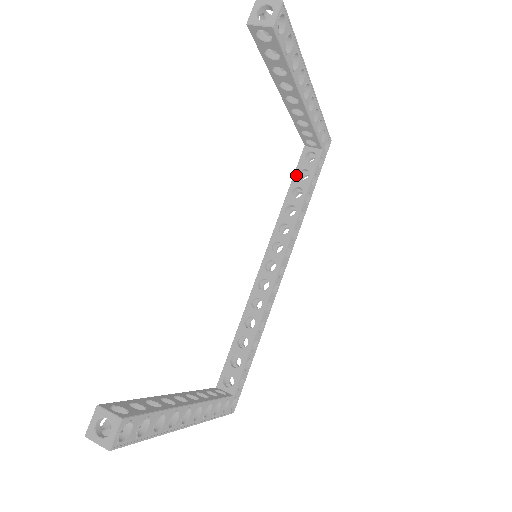
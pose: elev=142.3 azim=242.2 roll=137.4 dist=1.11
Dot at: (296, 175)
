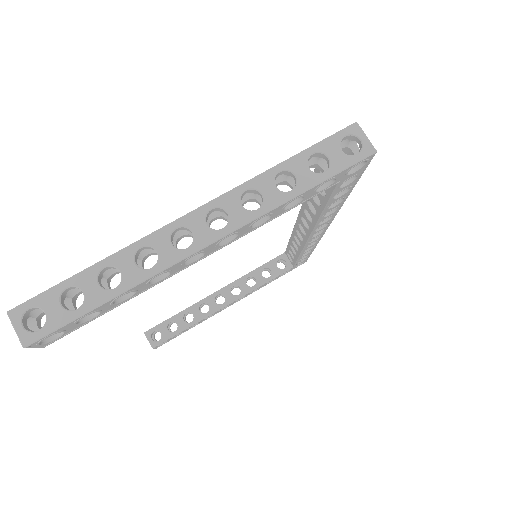
Dot at: occluded
